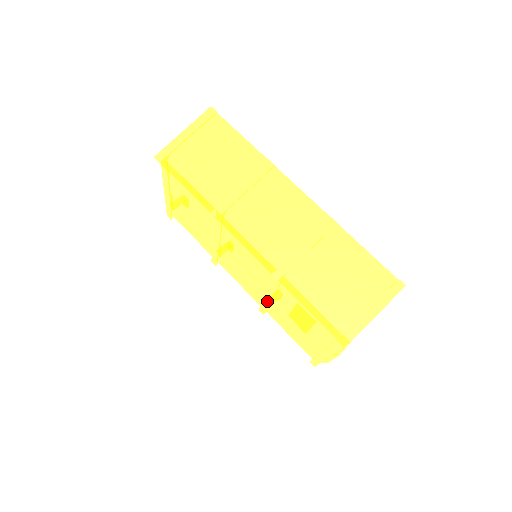
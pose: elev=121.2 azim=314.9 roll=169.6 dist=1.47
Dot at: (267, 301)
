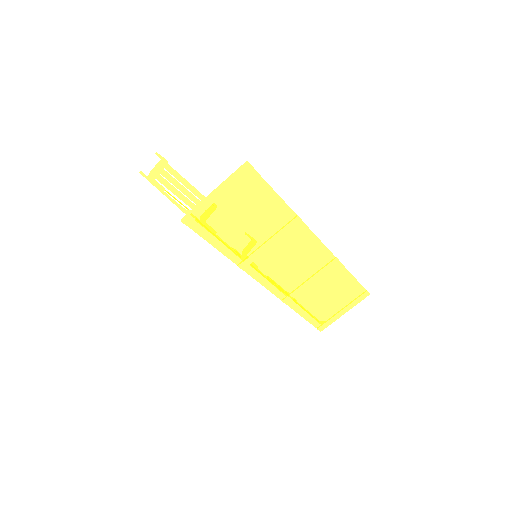
Dot at: occluded
